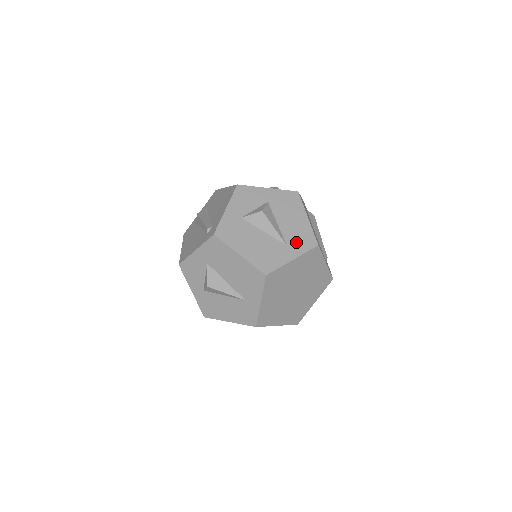
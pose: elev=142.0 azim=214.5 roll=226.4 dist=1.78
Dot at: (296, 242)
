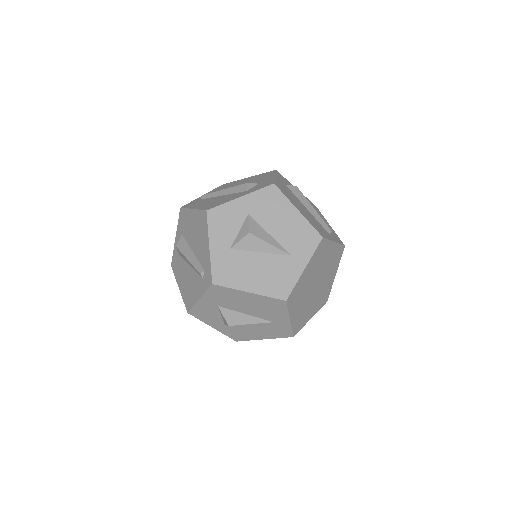
Dot at: (299, 246)
